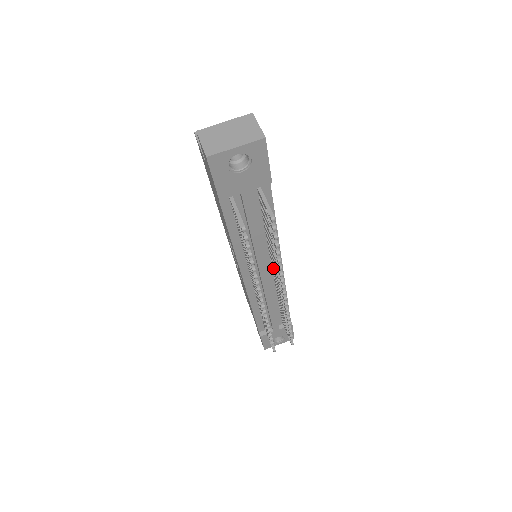
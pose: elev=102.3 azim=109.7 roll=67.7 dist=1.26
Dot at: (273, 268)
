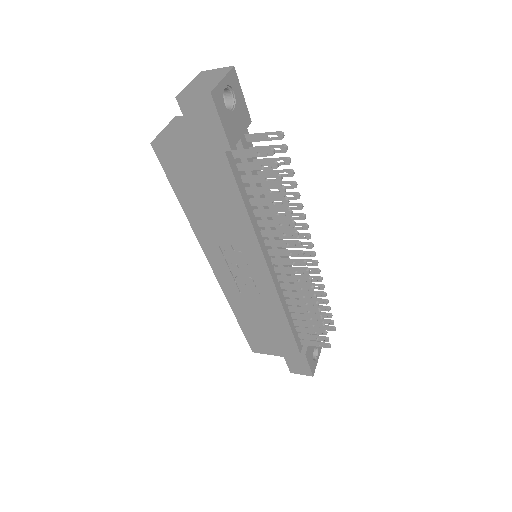
Dot at: occluded
